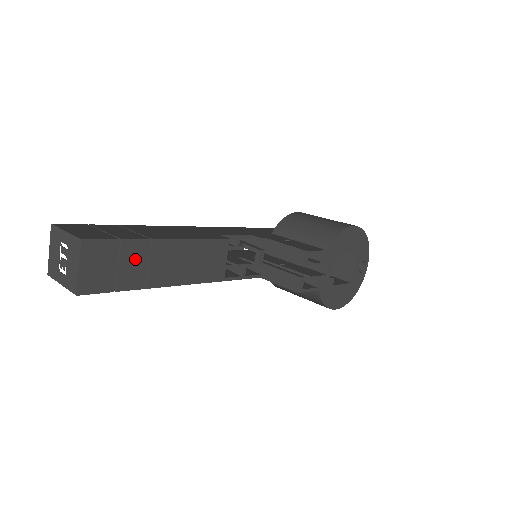
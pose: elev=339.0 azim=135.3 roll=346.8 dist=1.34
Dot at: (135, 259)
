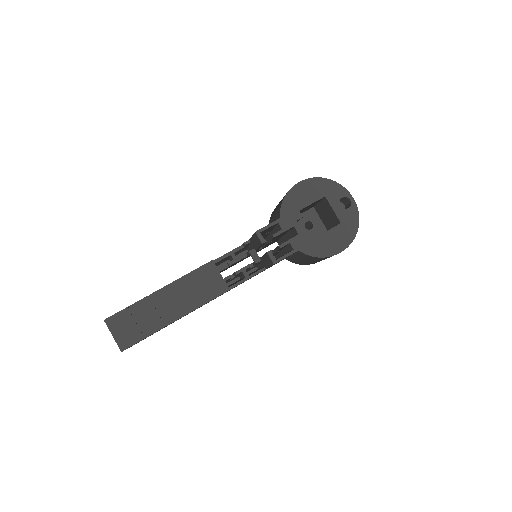
Dot at: (146, 313)
